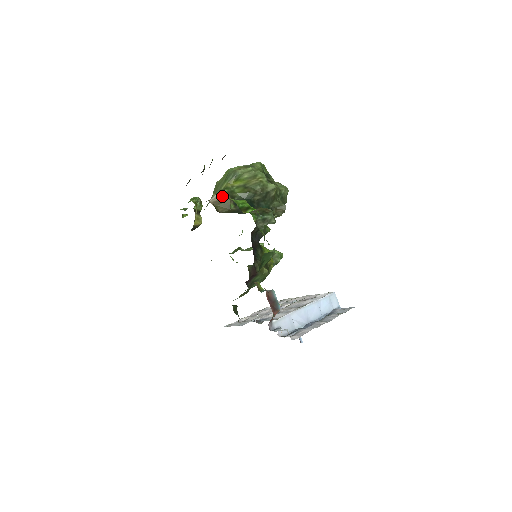
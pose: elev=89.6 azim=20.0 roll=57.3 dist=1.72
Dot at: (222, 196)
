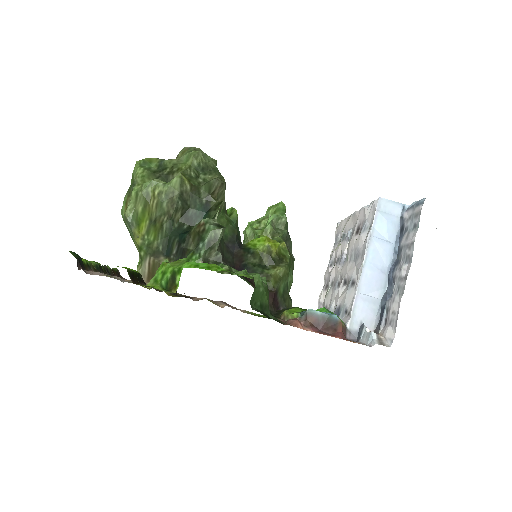
Dot at: (146, 265)
